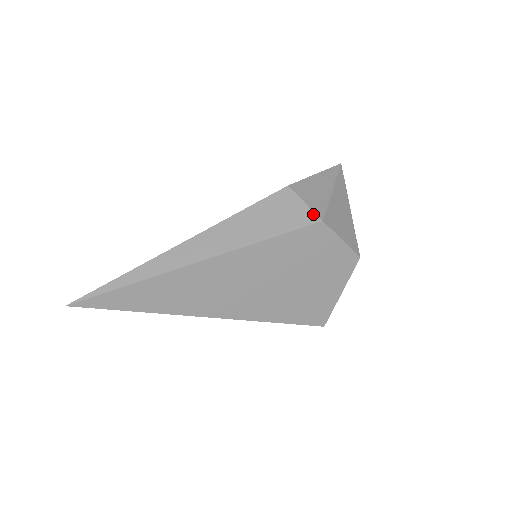
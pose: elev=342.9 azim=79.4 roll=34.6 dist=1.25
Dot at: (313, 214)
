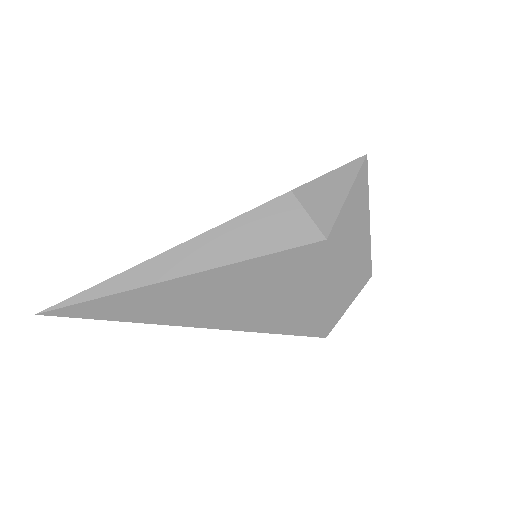
Dot at: (316, 230)
